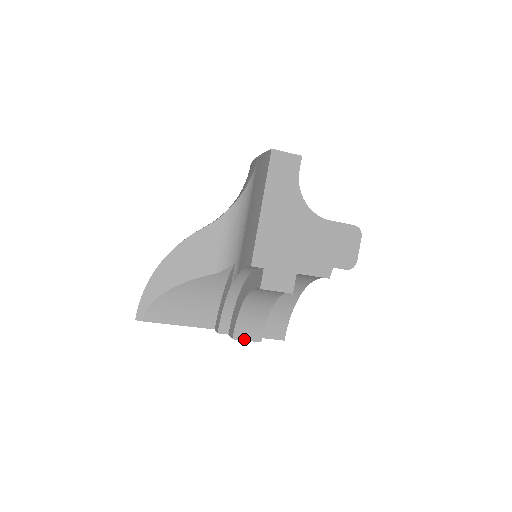
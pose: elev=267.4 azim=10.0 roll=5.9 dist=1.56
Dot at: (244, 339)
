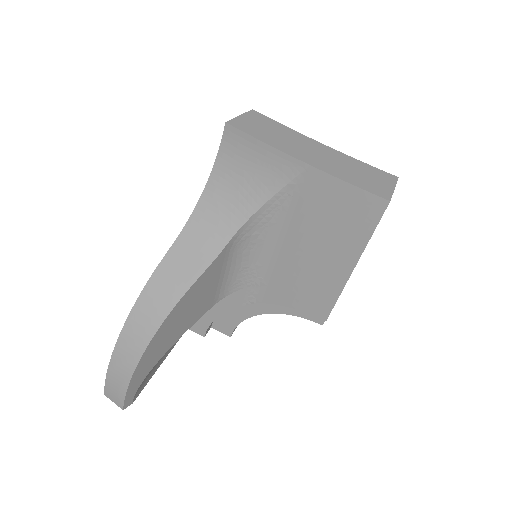
Dot at: occluded
